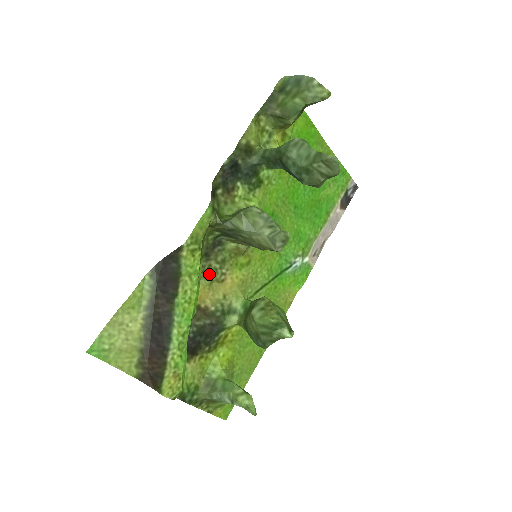
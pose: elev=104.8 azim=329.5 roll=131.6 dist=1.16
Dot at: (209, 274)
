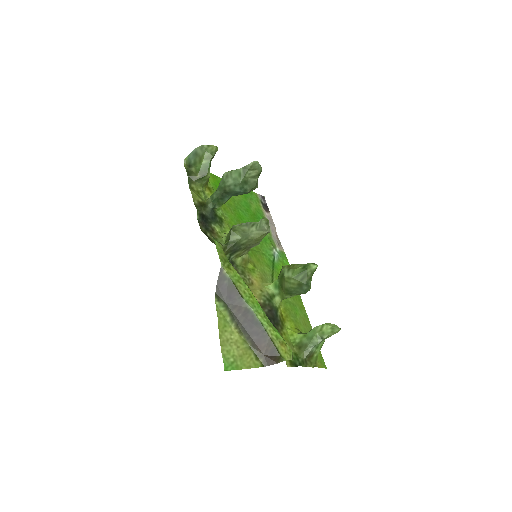
Dot at: occluded
